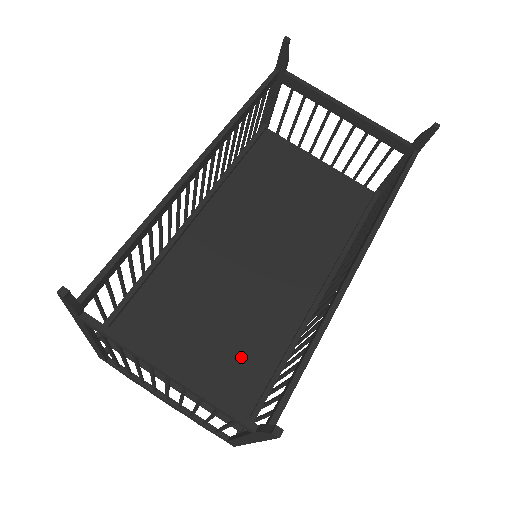
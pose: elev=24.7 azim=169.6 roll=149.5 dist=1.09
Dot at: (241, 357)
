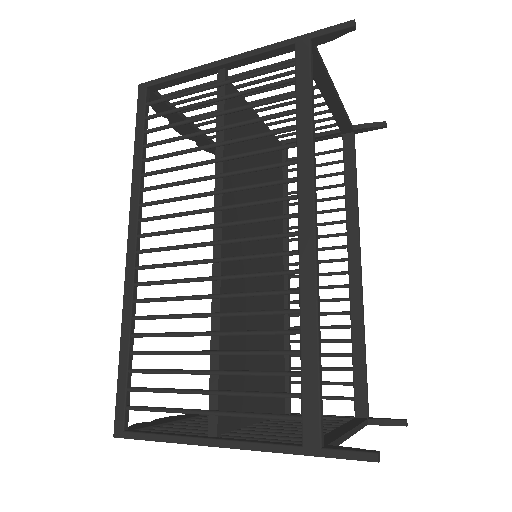
Dot at: (273, 359)
